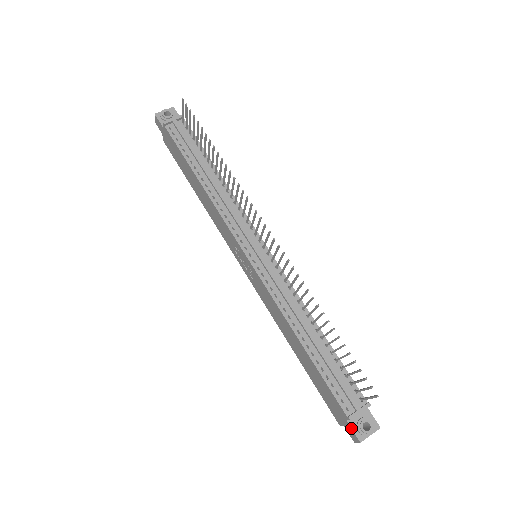
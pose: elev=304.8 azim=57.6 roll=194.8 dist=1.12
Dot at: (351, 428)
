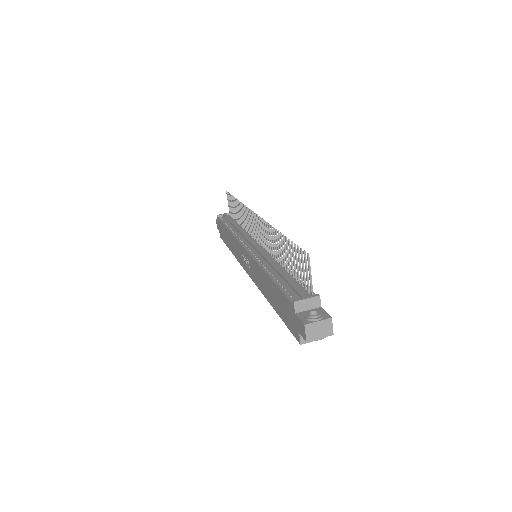
Dot at: (298, 317)
